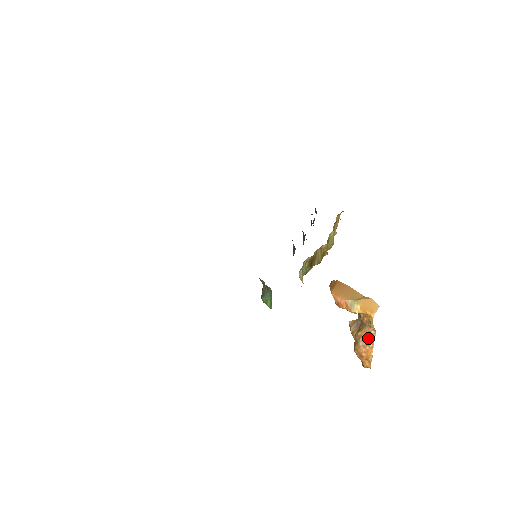
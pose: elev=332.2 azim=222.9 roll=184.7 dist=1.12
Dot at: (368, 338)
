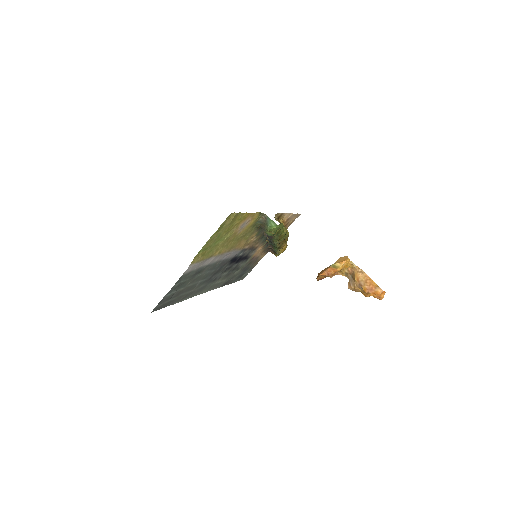
Dot at: (362, 276)
